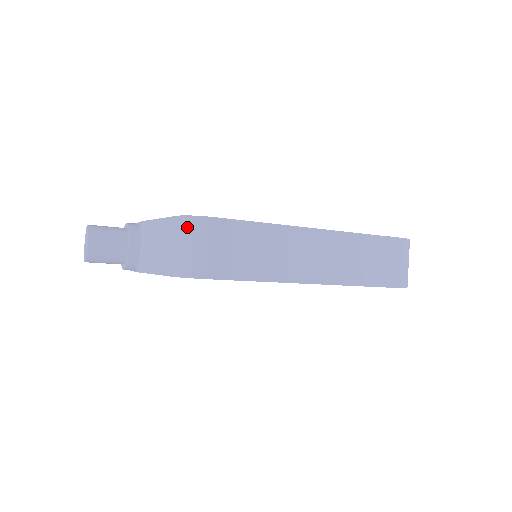
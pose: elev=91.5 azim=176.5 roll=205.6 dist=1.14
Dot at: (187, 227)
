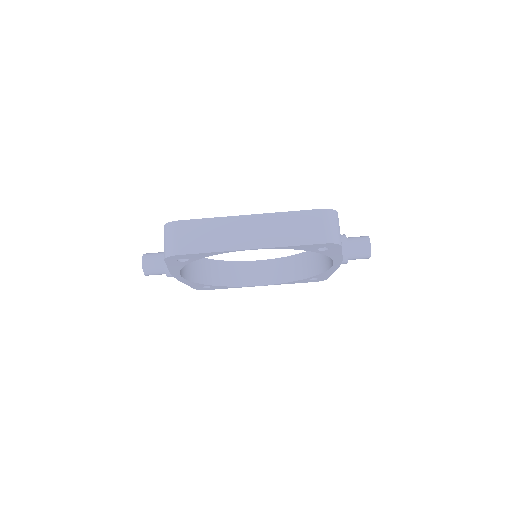
Dot at: (166, 230)
